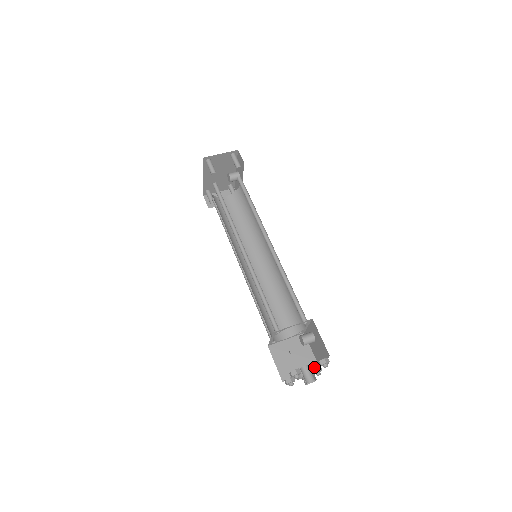
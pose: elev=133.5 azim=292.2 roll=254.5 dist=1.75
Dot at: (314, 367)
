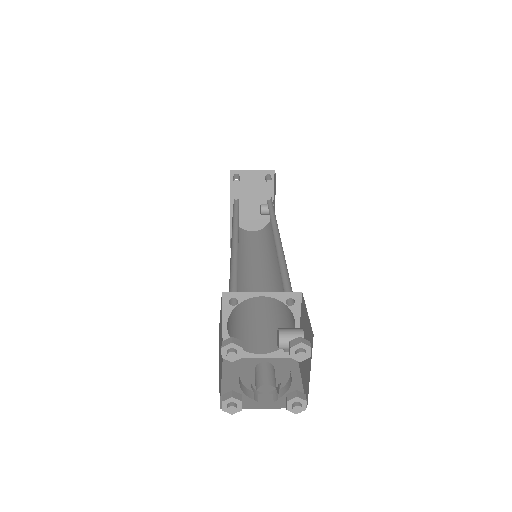
Dot at: occluded
